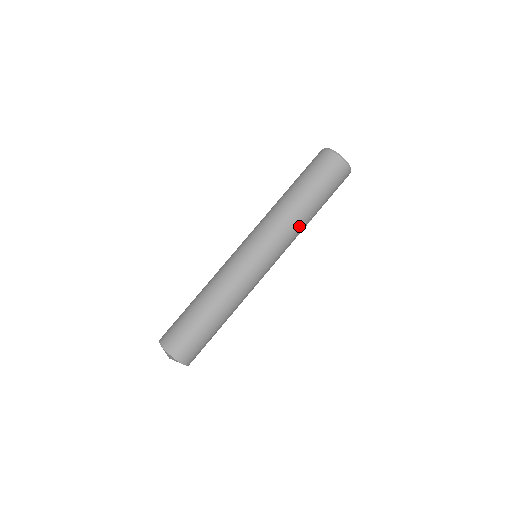
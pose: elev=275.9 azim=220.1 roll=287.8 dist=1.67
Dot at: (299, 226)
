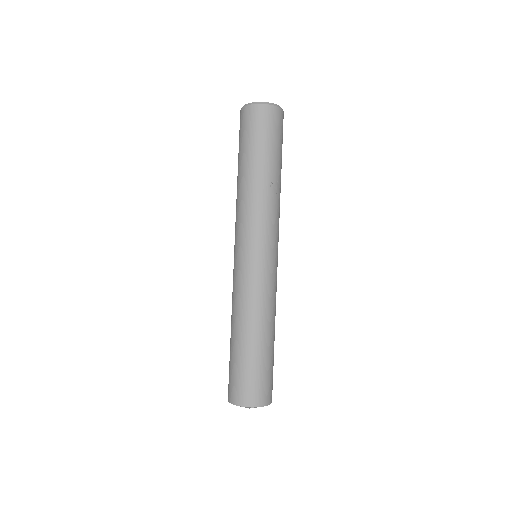
Dot at: (266, 197)
